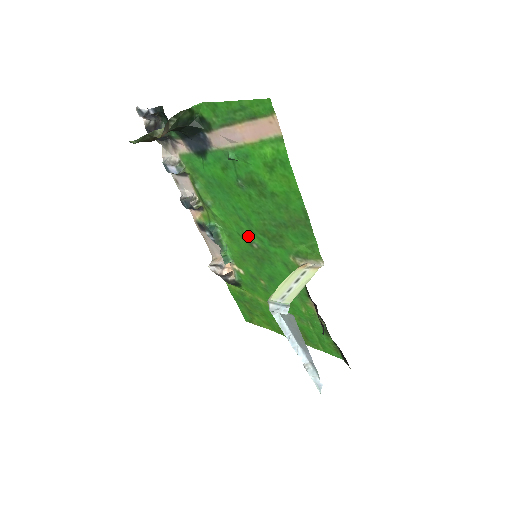
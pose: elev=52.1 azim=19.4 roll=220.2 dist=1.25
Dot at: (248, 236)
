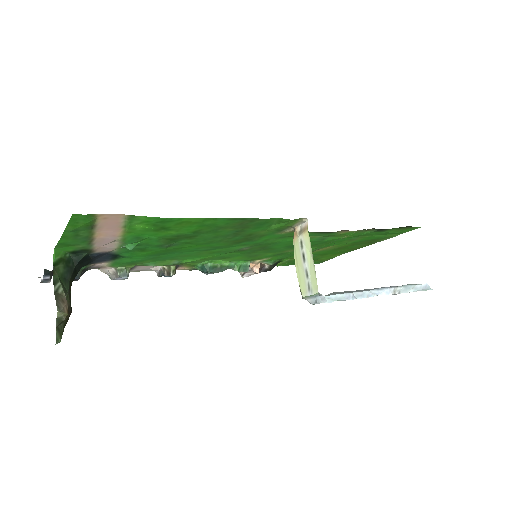
Dot at: (231, 250)
